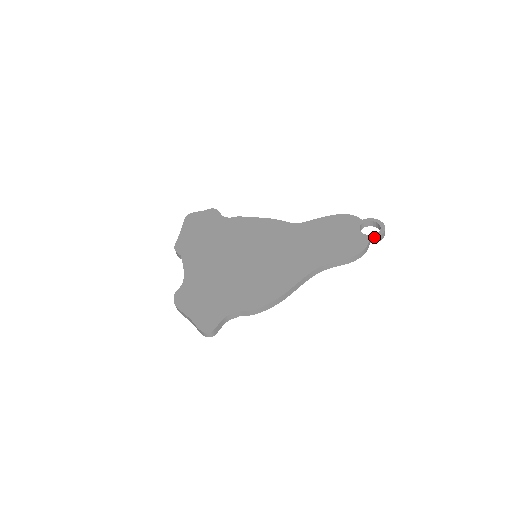
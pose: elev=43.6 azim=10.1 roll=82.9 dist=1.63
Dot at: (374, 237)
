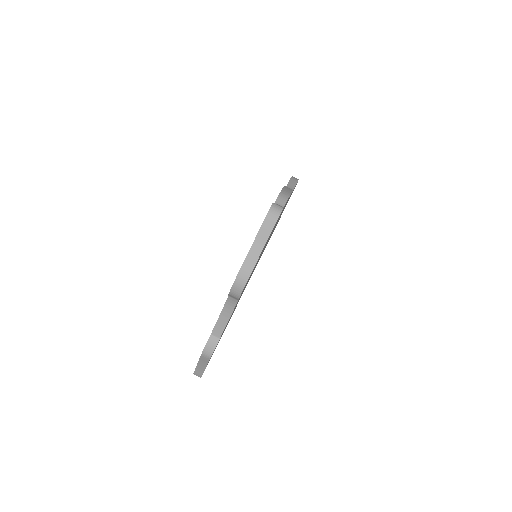
Dot at: occluded
